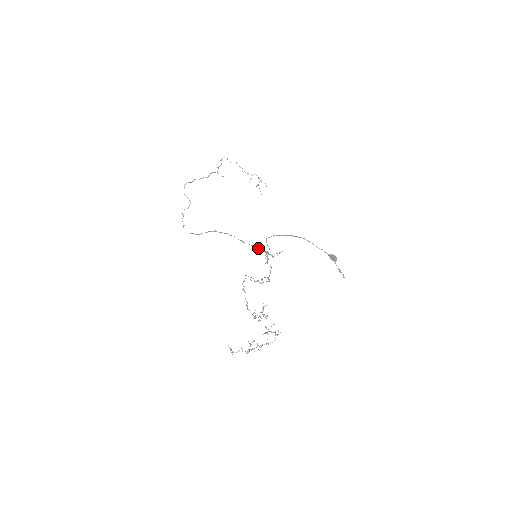
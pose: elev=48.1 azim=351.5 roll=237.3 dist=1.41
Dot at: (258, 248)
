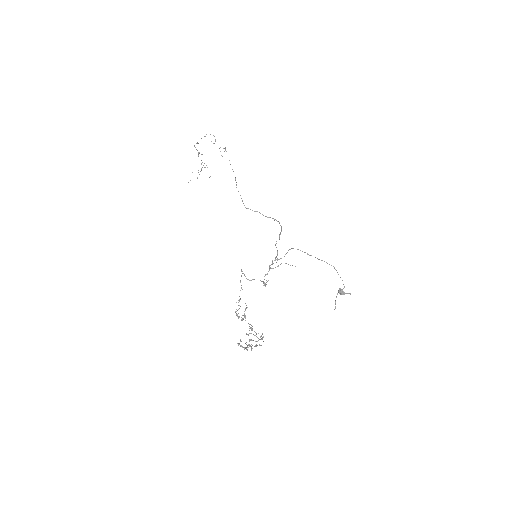
Dot at: (277, 252)
